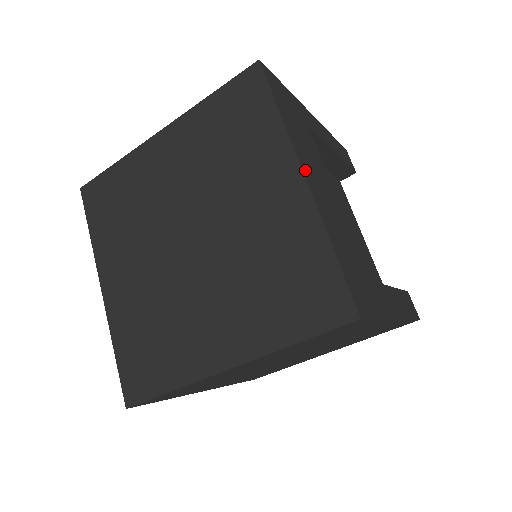
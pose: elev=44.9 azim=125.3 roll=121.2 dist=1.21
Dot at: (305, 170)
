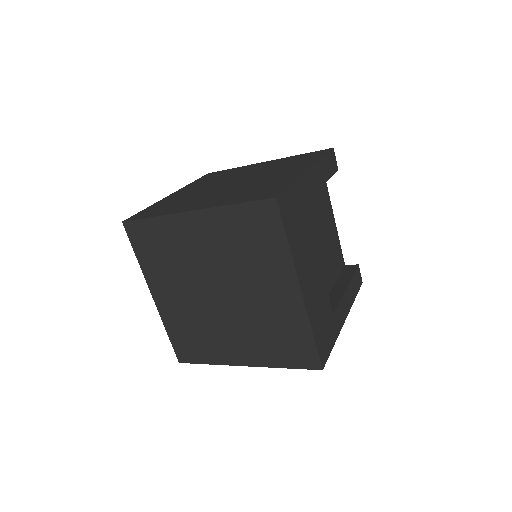
Dot at: (302, 282)
